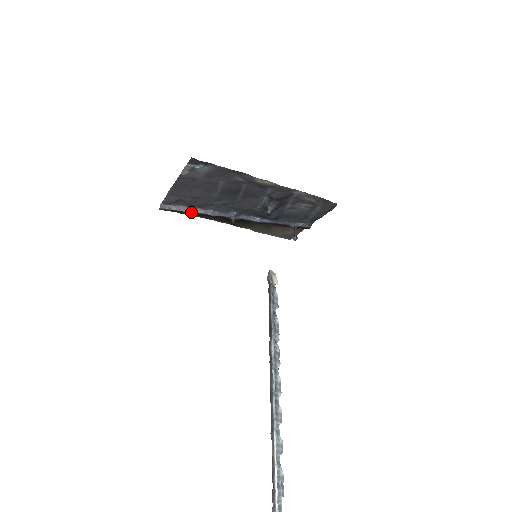
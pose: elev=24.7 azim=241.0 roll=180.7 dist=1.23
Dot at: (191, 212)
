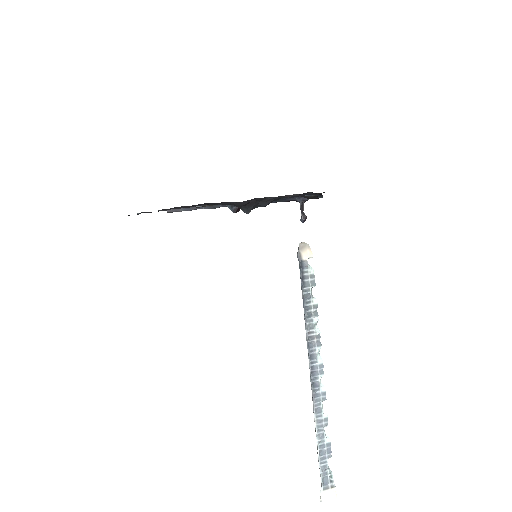
Dot at: occluded
